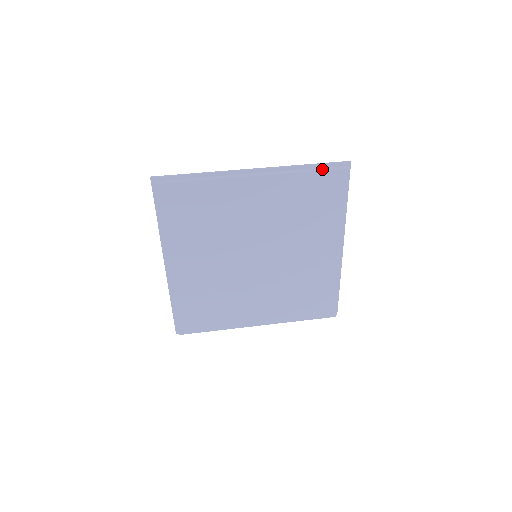
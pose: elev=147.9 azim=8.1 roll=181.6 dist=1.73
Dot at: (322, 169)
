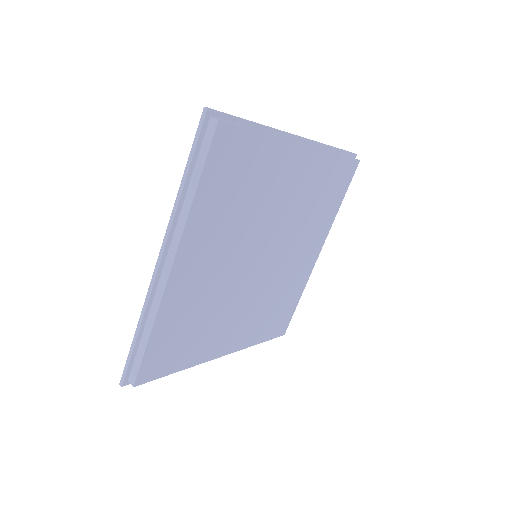
Dot at: (344, 155)
